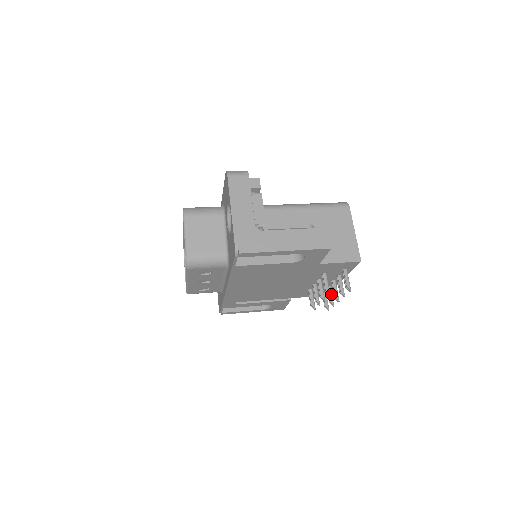
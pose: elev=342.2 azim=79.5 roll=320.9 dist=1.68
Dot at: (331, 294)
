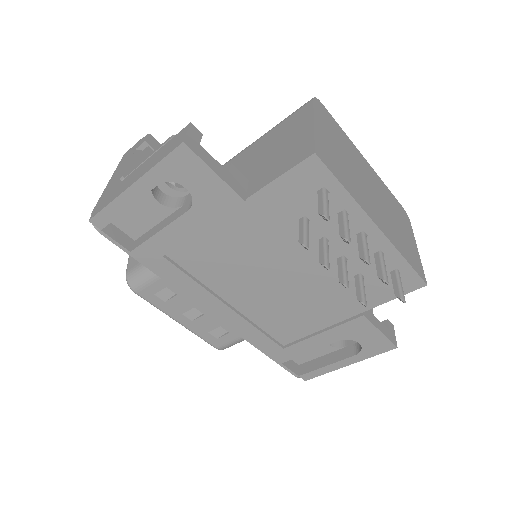
Dot at: (380, 264)
